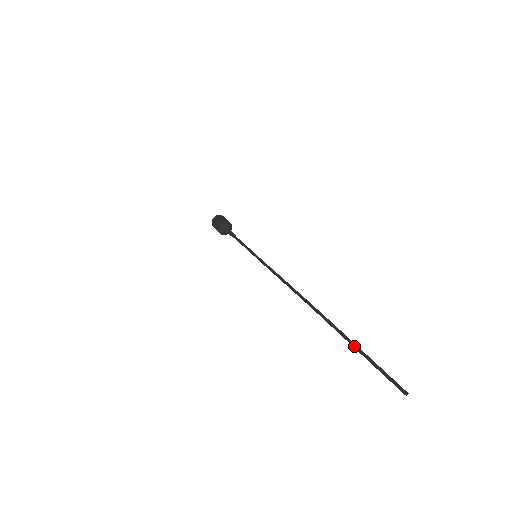
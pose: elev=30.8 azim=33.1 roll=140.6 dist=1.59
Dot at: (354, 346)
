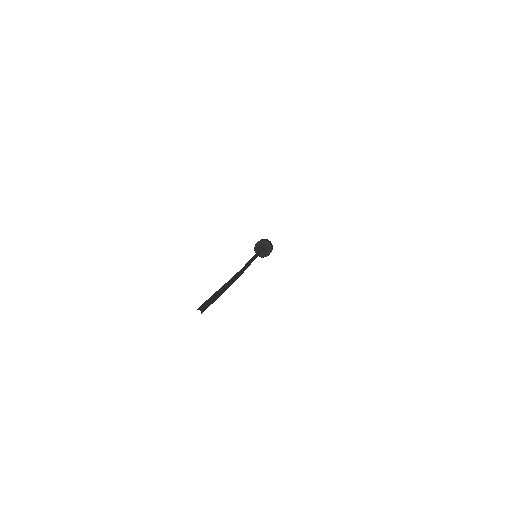
Dot at: (225, 284)
